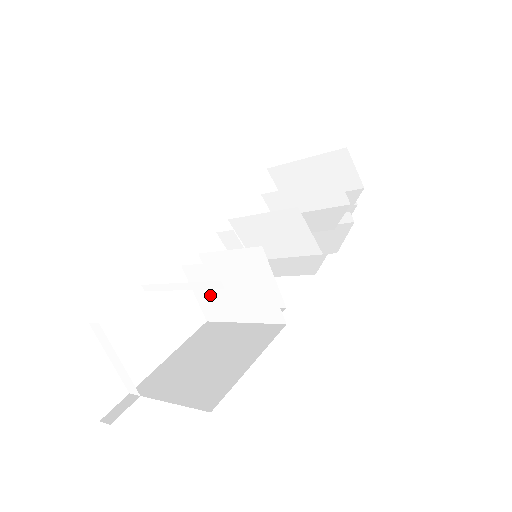
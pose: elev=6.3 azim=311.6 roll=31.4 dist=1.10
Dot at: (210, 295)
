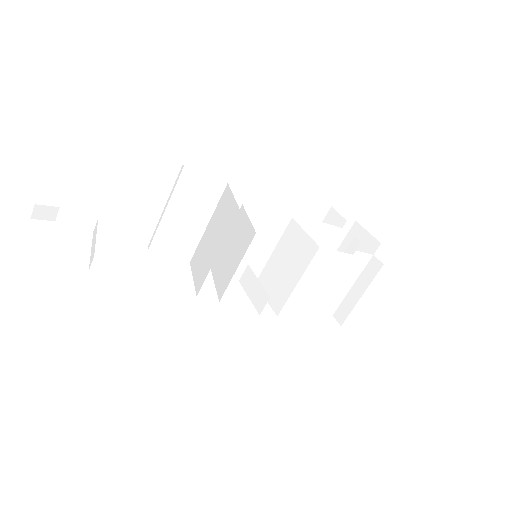
Dot at: (201, 262)
